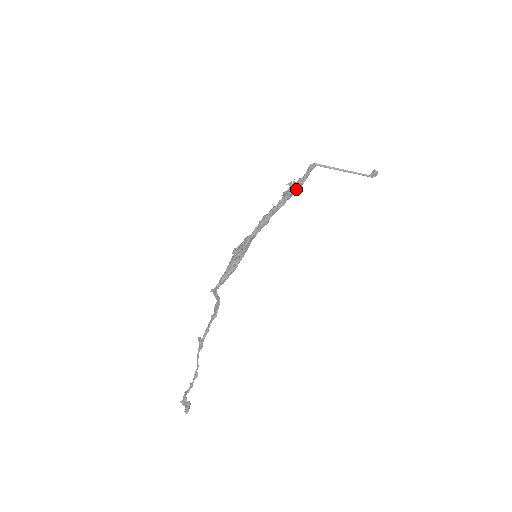
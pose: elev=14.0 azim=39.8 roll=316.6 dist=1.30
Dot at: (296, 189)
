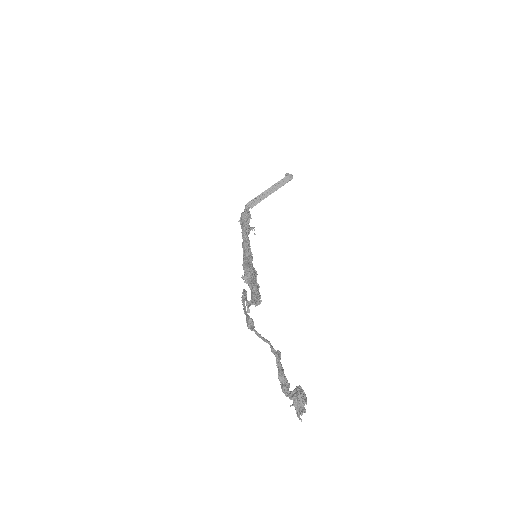
Dot at: (242, 216)
